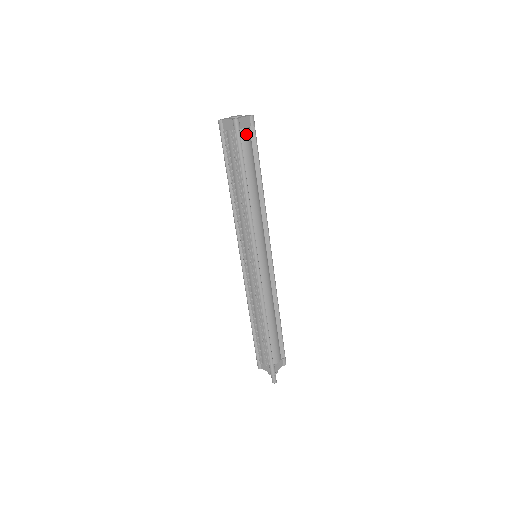
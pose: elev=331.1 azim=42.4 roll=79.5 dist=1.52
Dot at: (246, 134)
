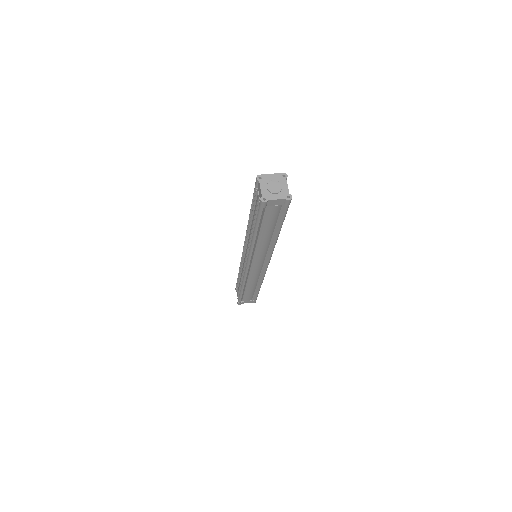
Dot at: (273, 209)
